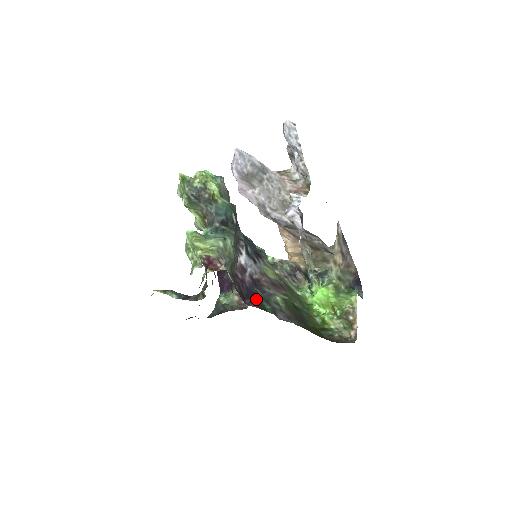
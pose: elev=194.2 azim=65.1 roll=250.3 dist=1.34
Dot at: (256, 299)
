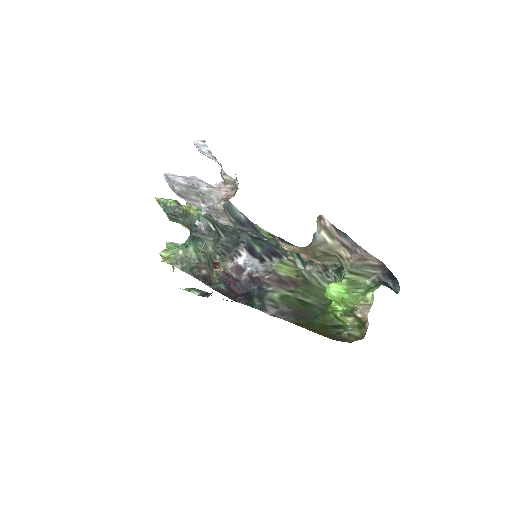
Dot at: (248, 296)
